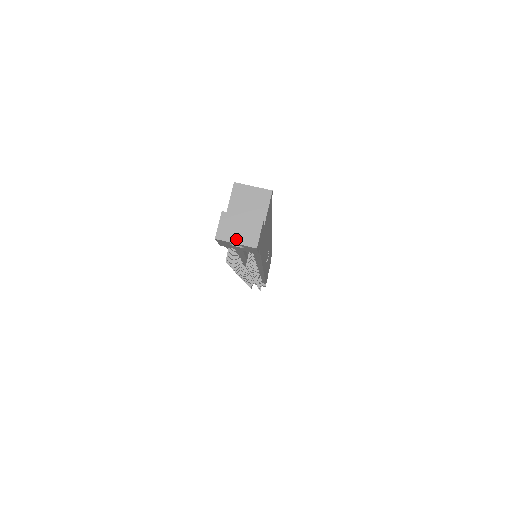
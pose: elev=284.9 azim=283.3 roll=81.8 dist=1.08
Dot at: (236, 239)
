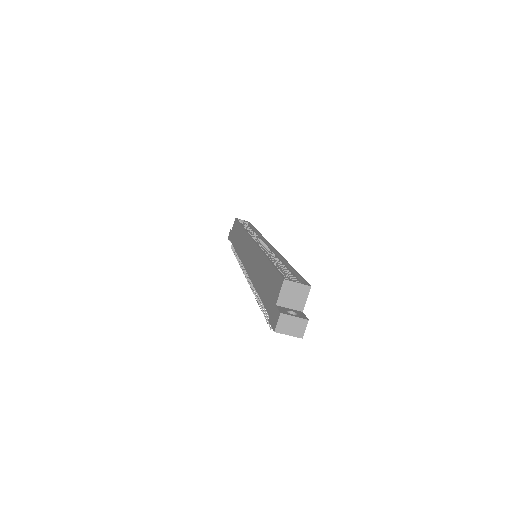
Dot at: (289, 332)
